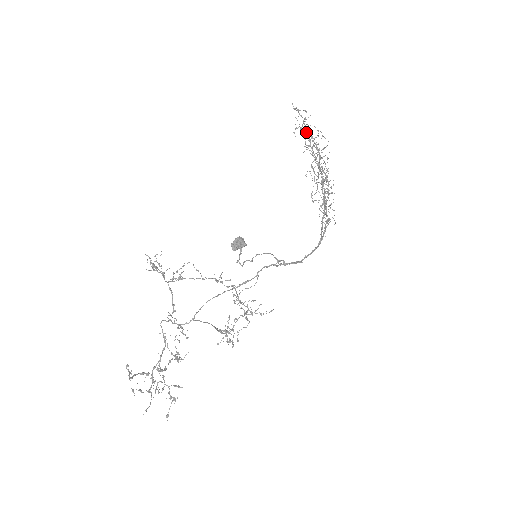
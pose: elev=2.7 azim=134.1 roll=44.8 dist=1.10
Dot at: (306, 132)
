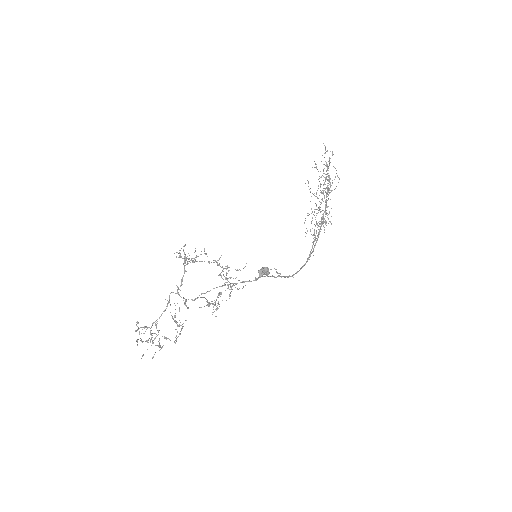
Dot at: occluded
